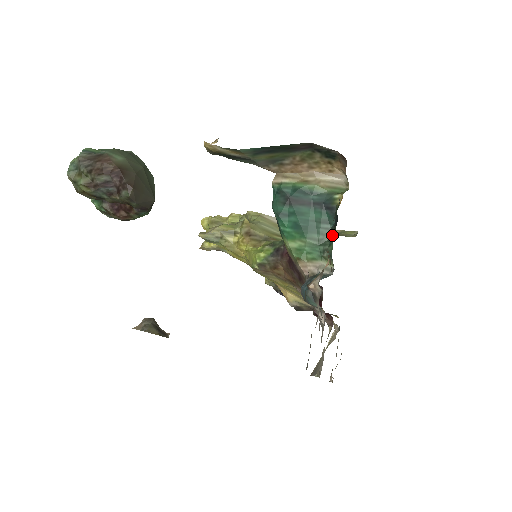
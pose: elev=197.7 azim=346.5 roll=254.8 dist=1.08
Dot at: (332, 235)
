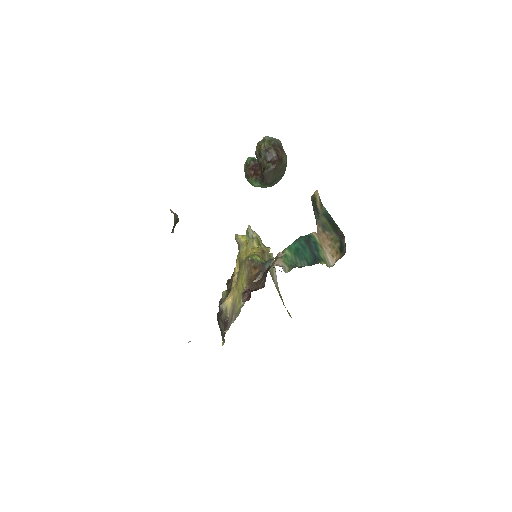
Dot at: occluded
